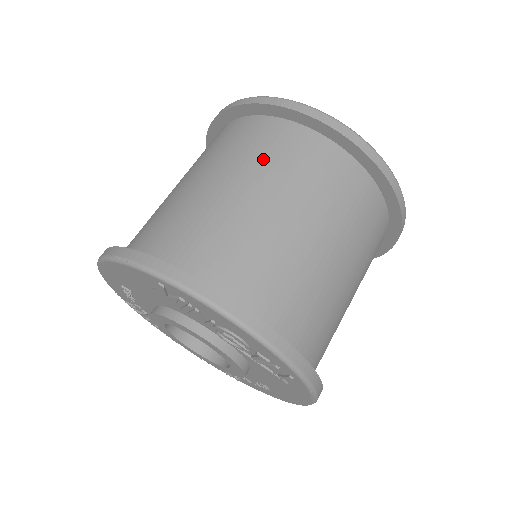
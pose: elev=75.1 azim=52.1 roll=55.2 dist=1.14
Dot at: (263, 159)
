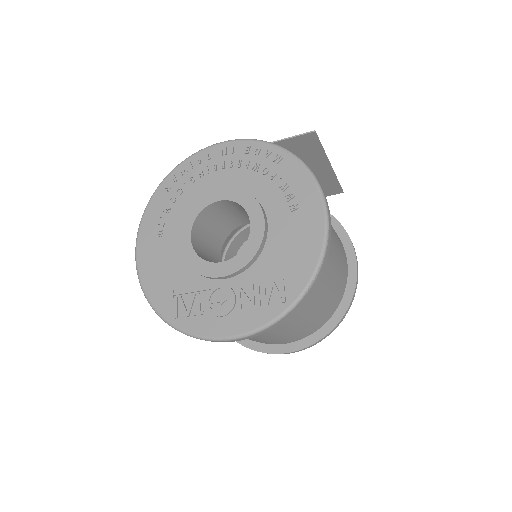
Dot at: occluded
